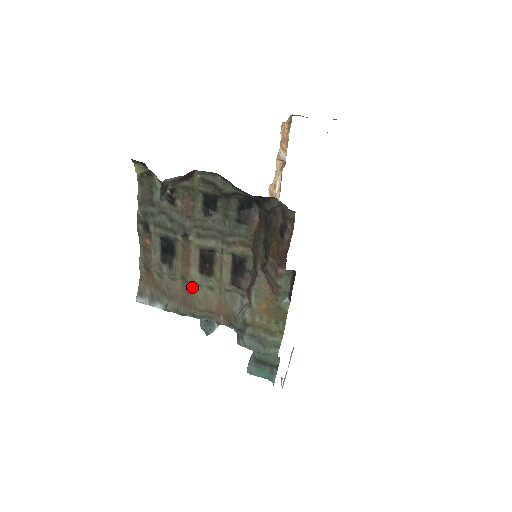
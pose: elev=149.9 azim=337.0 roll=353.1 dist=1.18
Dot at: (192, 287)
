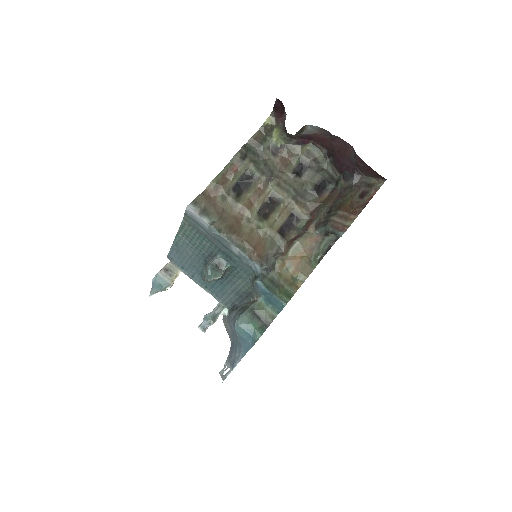
Dot at: (244, 220)
